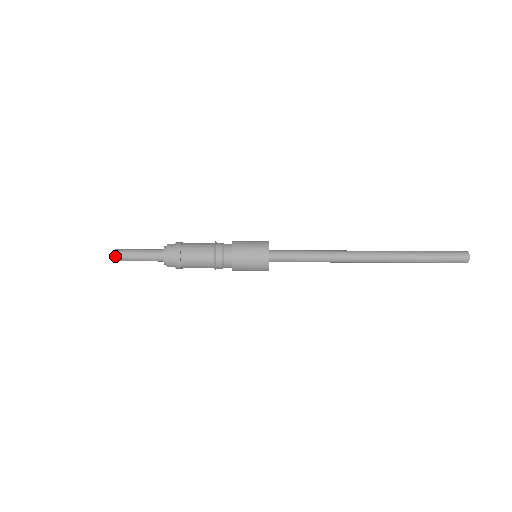
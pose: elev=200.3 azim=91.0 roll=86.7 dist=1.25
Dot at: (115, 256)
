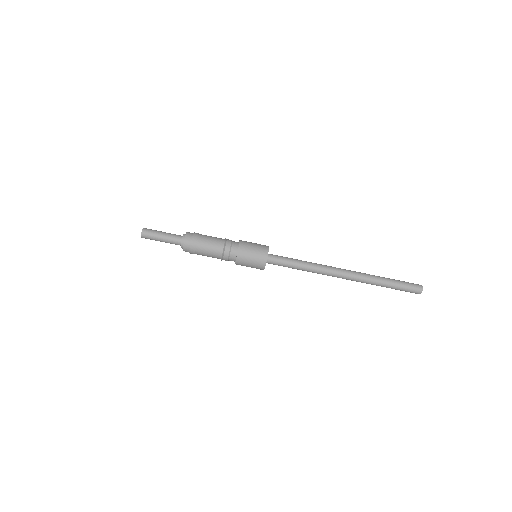
Dot at: (142, 232)
